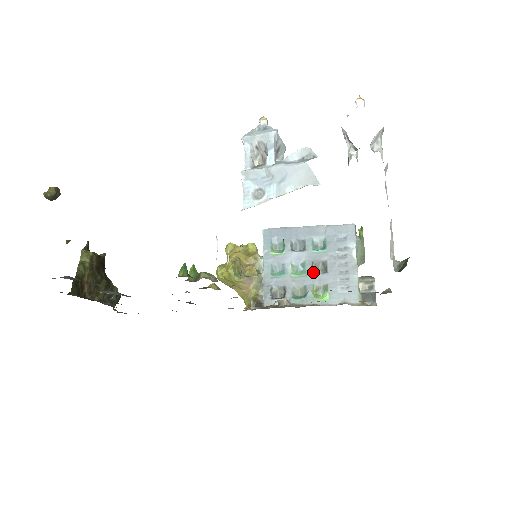
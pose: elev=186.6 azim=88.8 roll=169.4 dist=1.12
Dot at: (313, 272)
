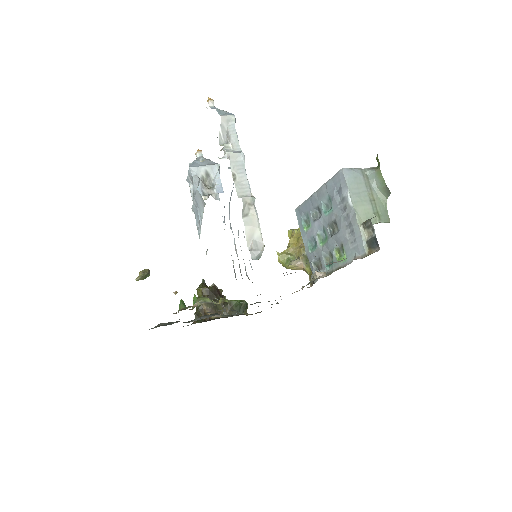
Dot at: (331, 235)
